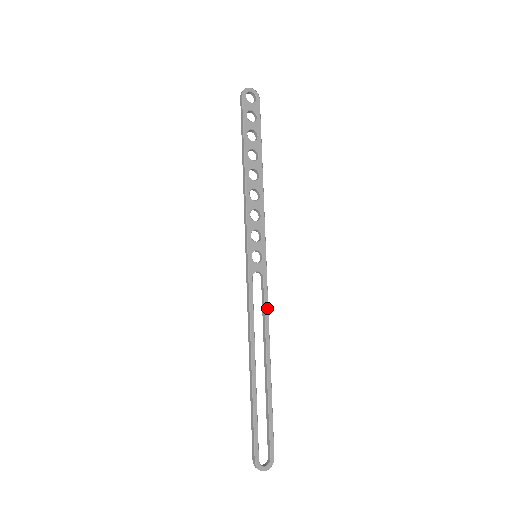
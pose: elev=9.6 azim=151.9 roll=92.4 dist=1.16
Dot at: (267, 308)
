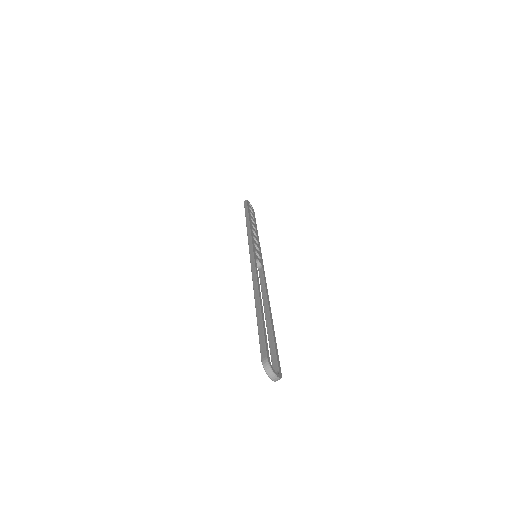
Dot at: (266, 283)
